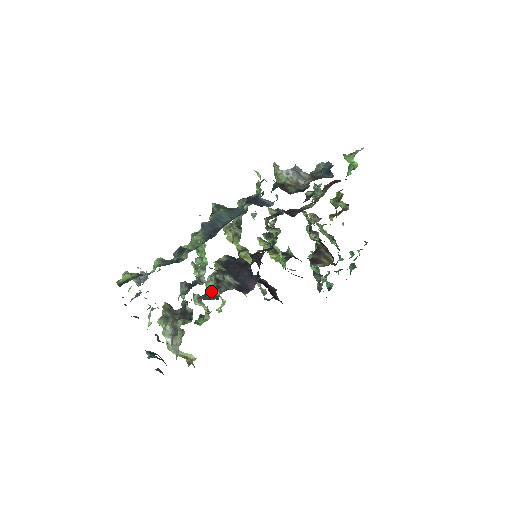
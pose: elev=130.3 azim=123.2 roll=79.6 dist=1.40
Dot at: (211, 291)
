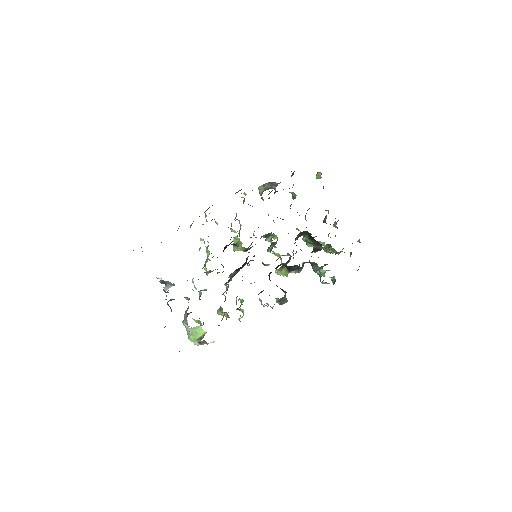
Dot at: occluded
